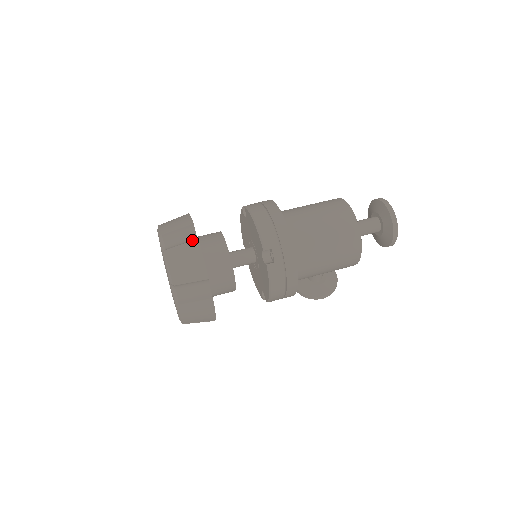
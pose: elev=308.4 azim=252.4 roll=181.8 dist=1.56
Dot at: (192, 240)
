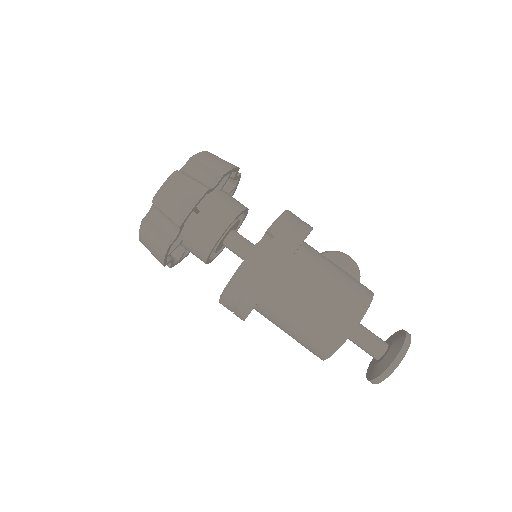
Dot at: (164, 241)
